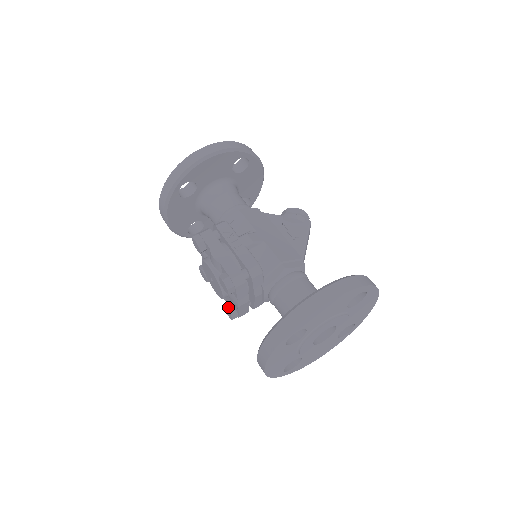
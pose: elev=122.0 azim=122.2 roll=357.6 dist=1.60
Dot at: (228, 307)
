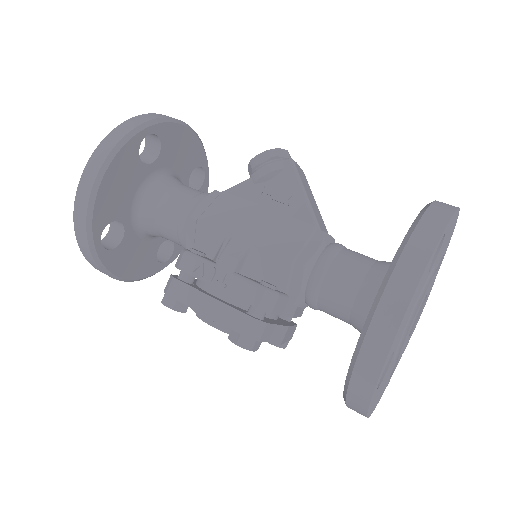
Dot at: occluded
